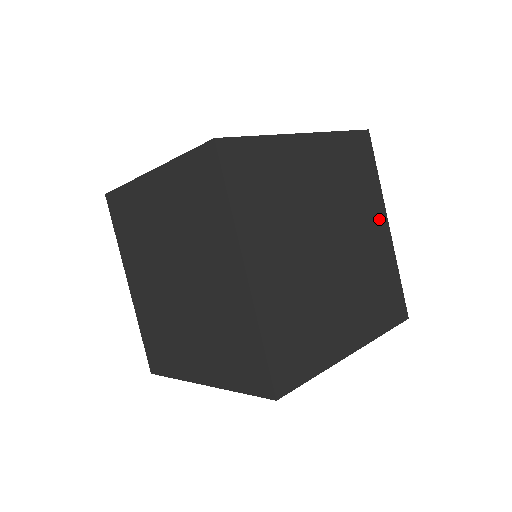
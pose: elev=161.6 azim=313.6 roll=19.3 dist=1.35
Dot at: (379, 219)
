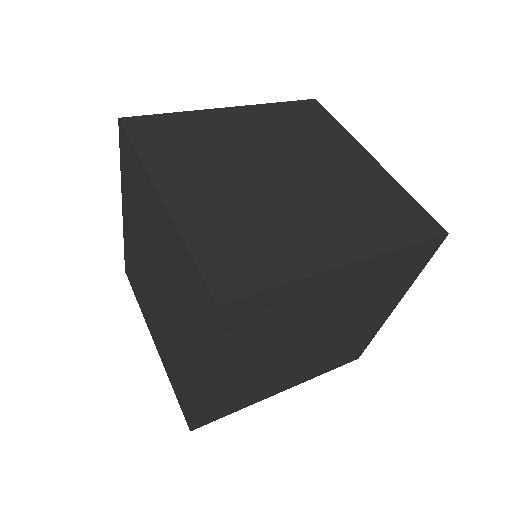
Dot at: (354, 153)
